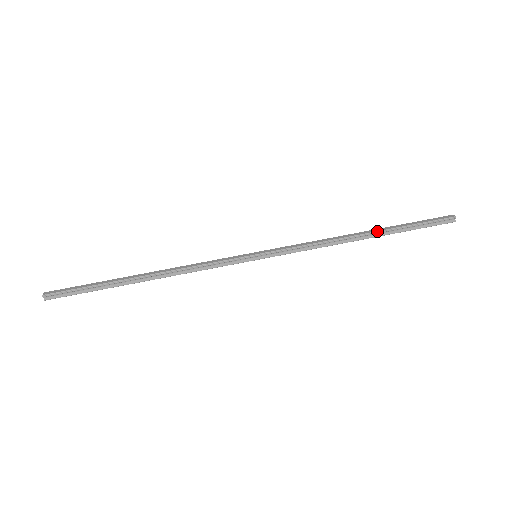
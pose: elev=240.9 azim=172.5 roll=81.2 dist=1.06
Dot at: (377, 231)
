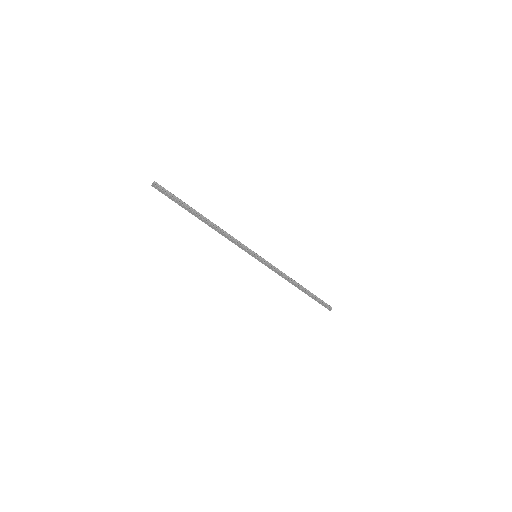
Dot at: (305, 288)
